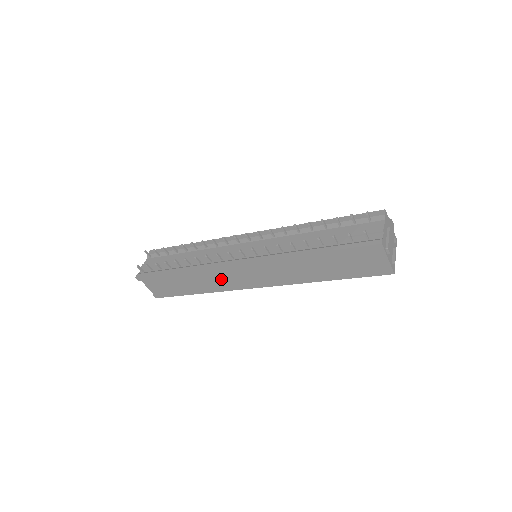
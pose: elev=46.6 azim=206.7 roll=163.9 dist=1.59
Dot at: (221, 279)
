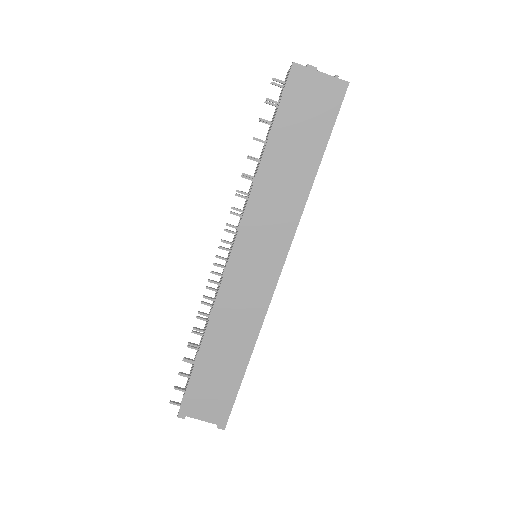
Dot at: (241, 306)
